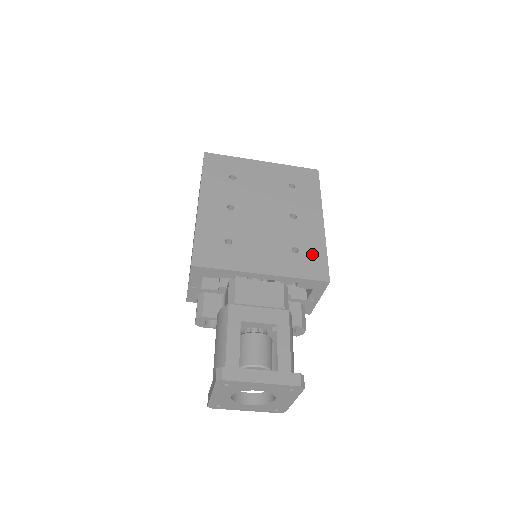
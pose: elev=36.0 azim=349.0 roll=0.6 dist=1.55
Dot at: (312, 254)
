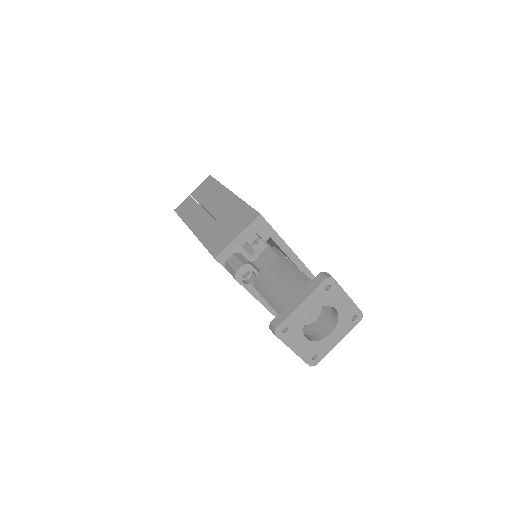
Dot at: occluded
